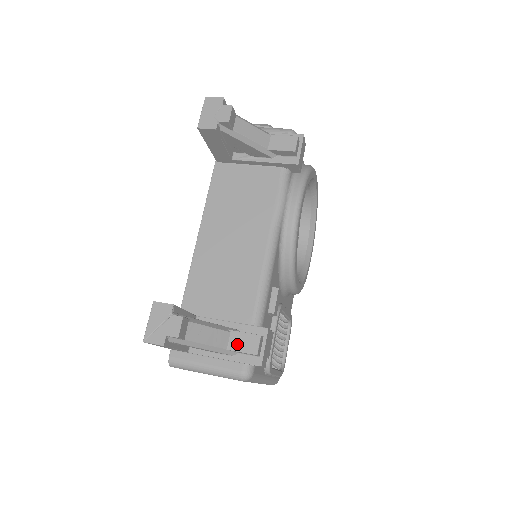
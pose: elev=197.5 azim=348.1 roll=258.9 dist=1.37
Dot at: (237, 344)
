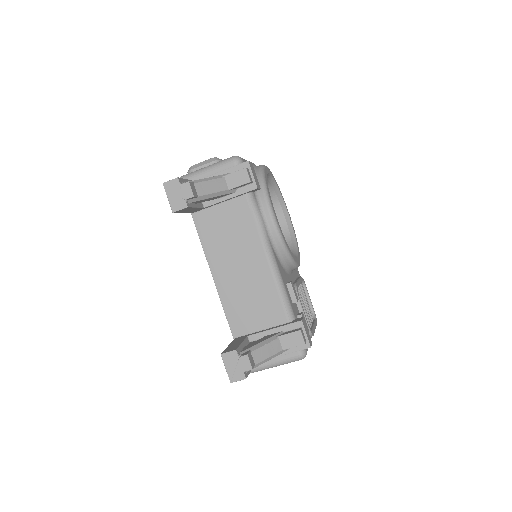
Dot at: (288, 343)
